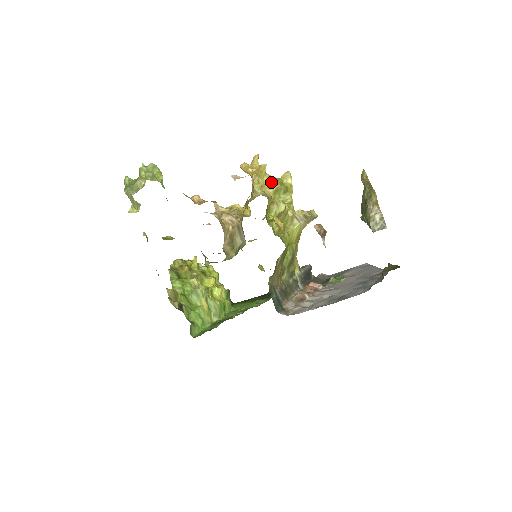
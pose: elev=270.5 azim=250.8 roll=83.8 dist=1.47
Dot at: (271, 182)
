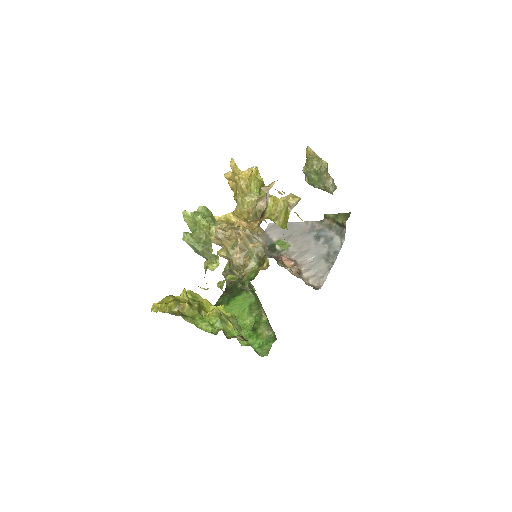
Dot at: (255, 182)
